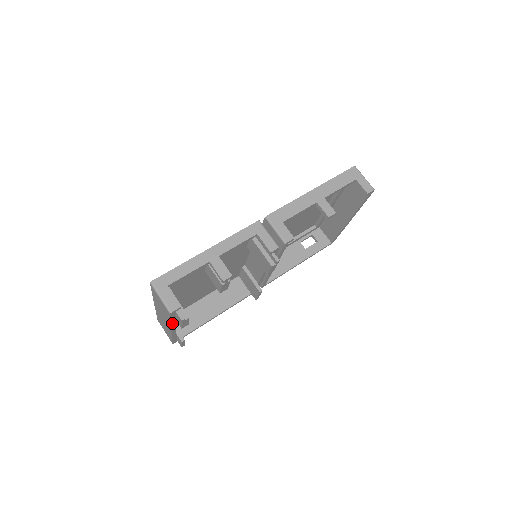
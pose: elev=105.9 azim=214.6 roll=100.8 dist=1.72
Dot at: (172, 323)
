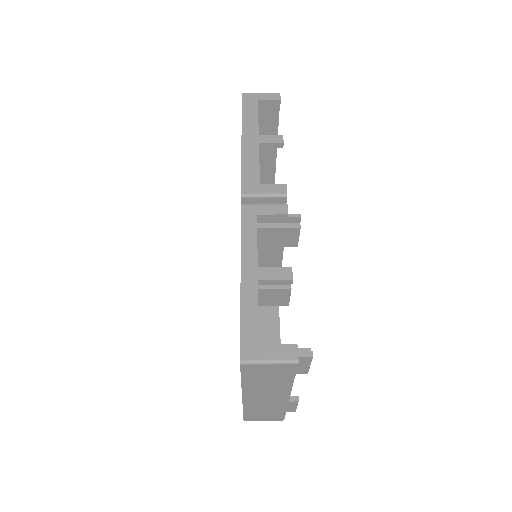
Dot at: (292, 382)
